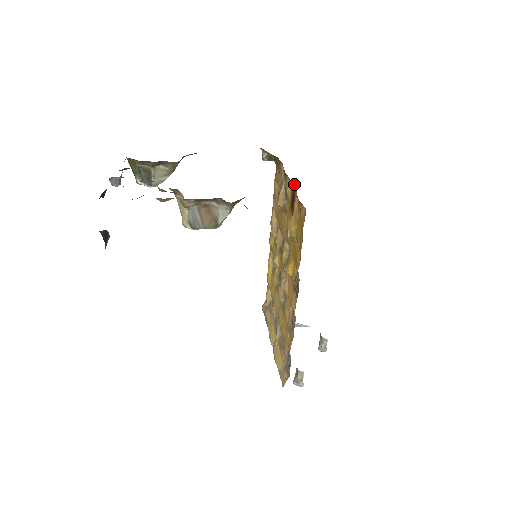
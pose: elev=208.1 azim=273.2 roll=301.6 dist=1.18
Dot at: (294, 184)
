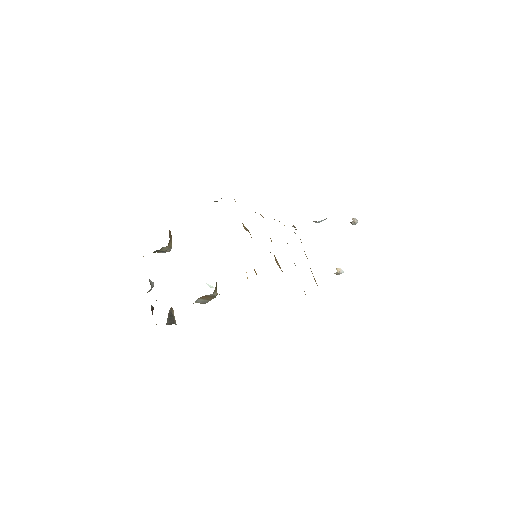
Dot at: occluded
